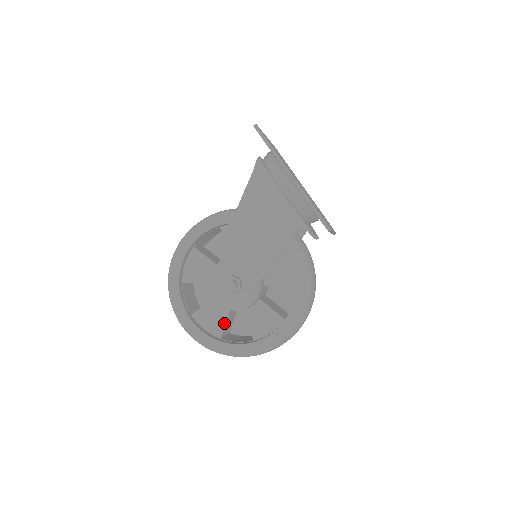
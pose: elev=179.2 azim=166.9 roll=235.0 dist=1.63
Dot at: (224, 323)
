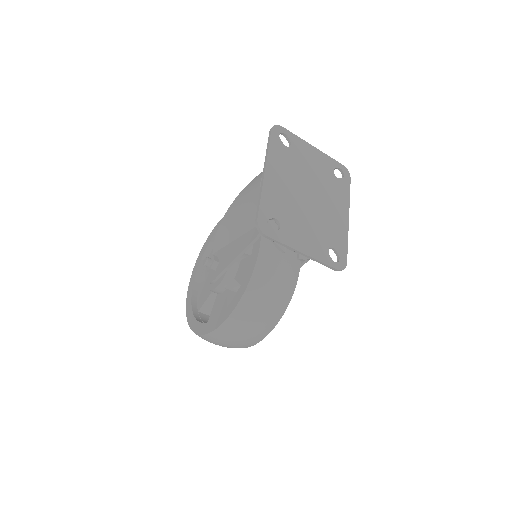
Dot at: (205, 300)
